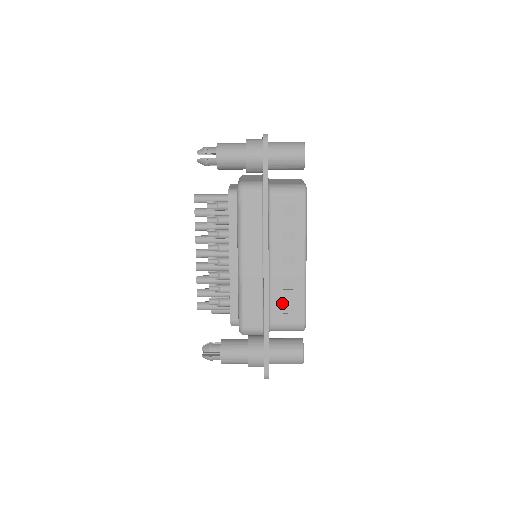
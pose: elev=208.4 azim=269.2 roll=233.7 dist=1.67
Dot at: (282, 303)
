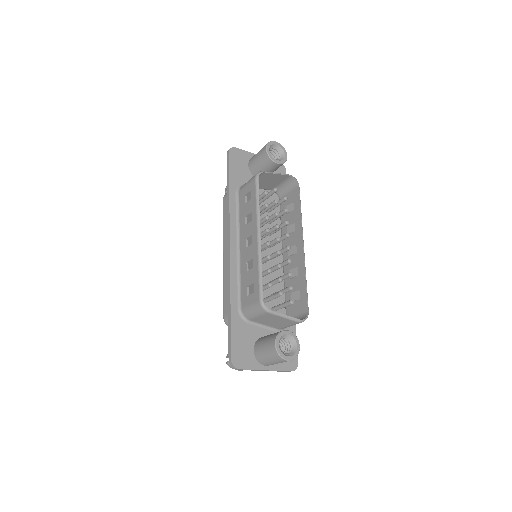
Dot at: (247, 285)
